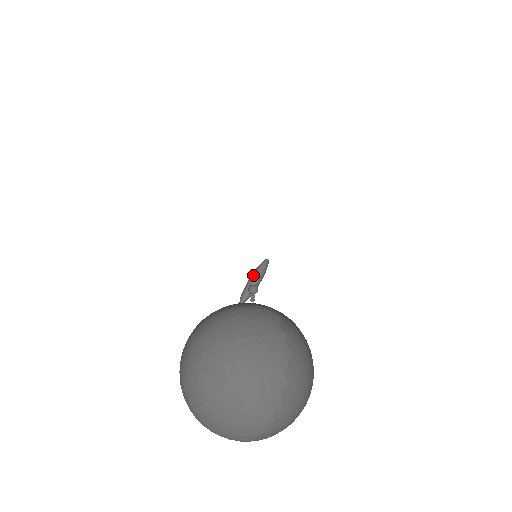
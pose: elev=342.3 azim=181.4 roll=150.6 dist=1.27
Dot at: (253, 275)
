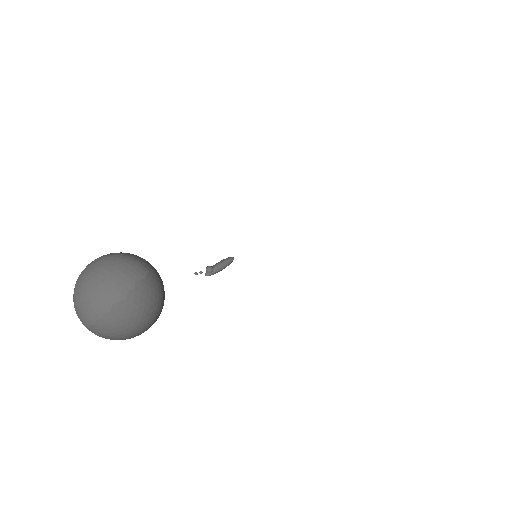
Dot at: (222, 262)
